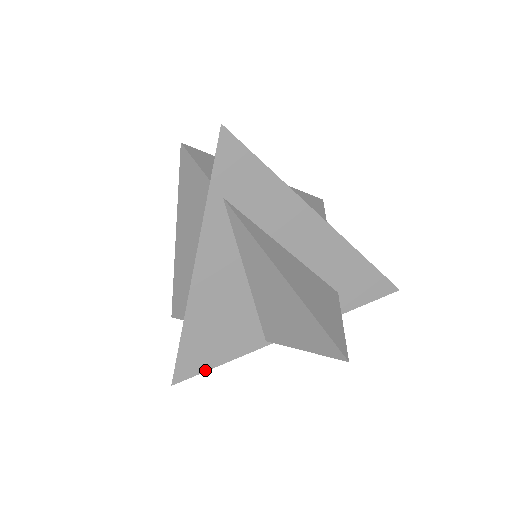
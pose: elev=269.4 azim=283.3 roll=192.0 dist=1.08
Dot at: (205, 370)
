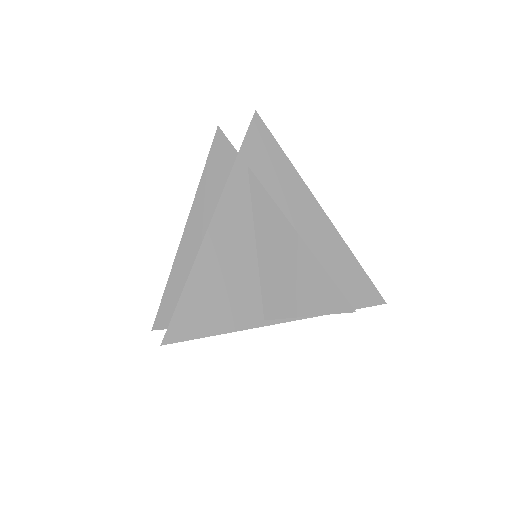
Dot at: (199, 336)
